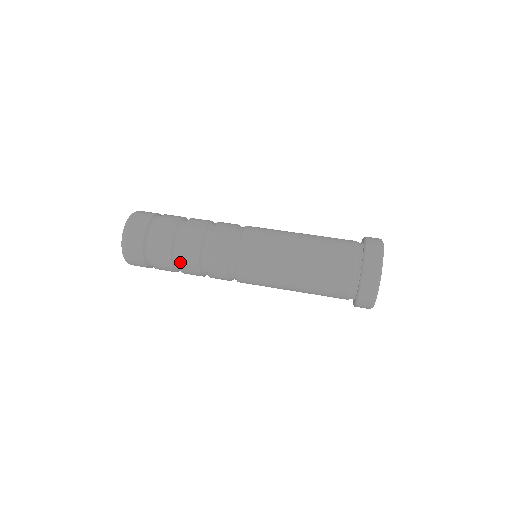
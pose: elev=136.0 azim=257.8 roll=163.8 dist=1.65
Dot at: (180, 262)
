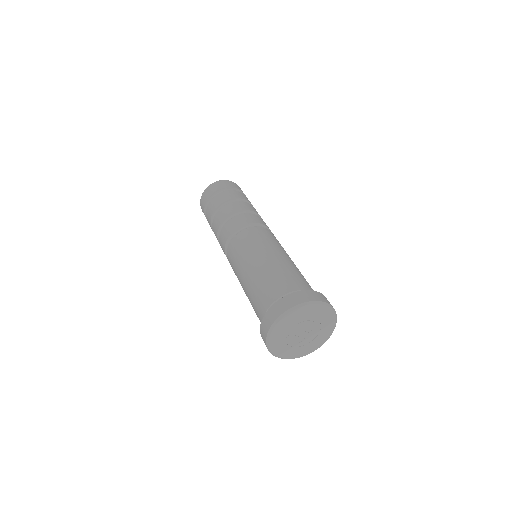
Dot at: occluded
